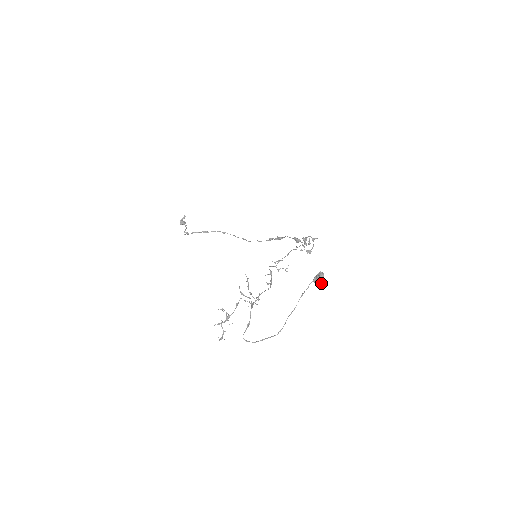
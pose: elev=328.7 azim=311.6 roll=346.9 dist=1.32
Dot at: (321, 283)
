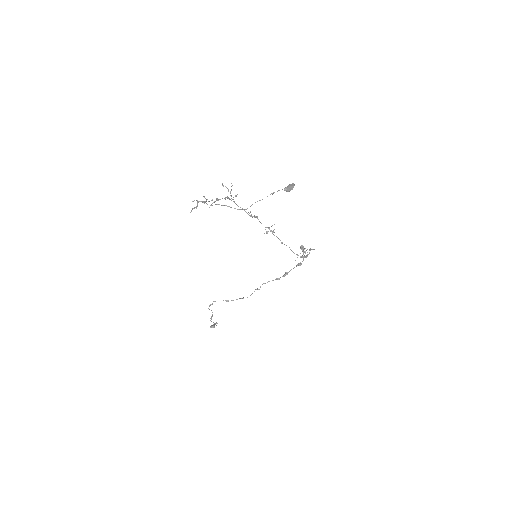
Dot at: (291, 189)
